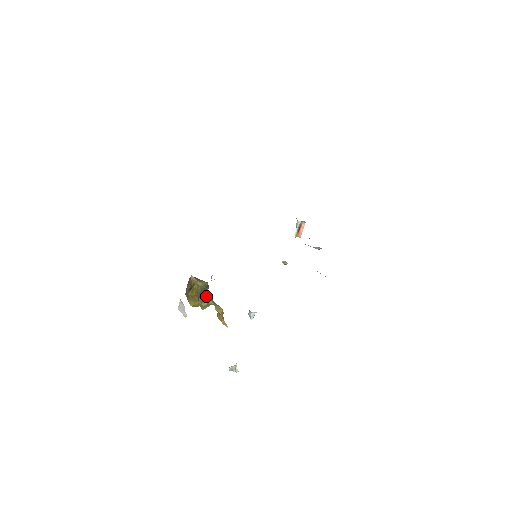
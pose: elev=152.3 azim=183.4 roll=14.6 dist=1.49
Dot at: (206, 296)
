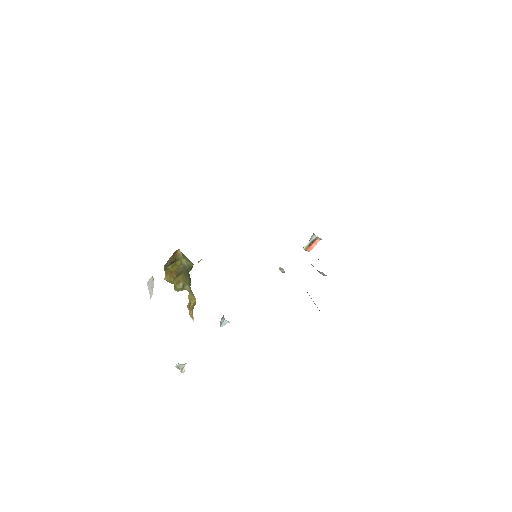
Dot at: (185, 278)
